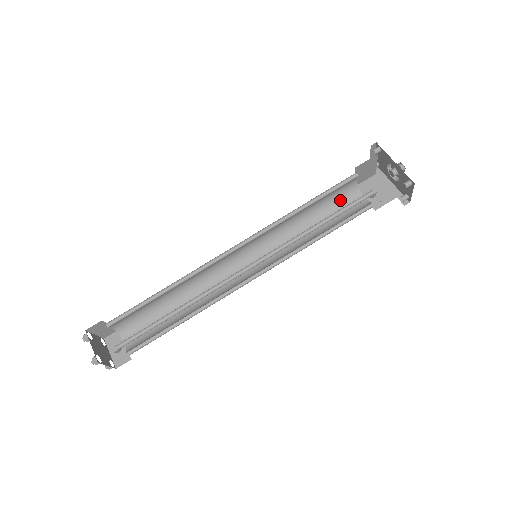
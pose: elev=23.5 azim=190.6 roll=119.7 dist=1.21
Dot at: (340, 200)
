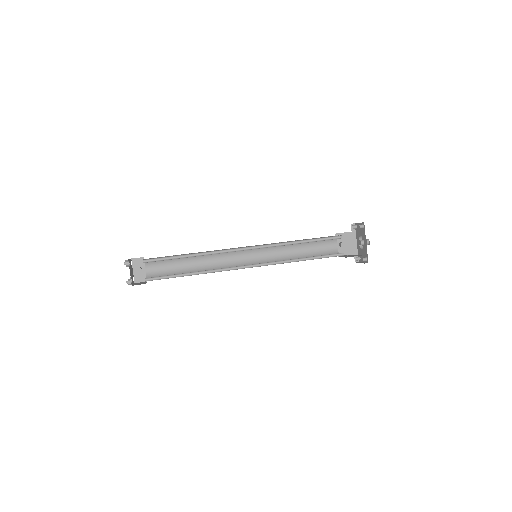
Dot at: occluded
